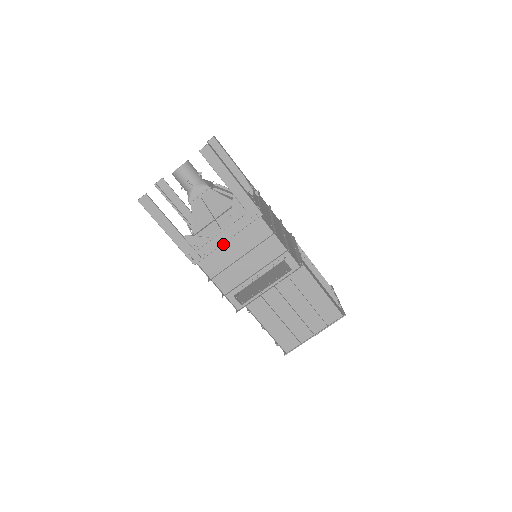
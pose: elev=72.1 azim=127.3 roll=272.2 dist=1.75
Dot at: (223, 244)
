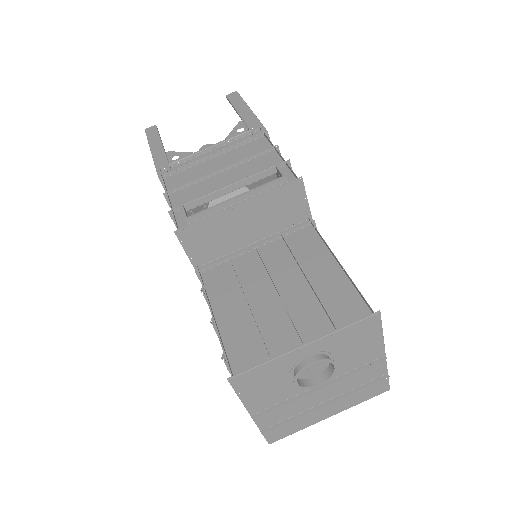
Dot at: (206, 161)
